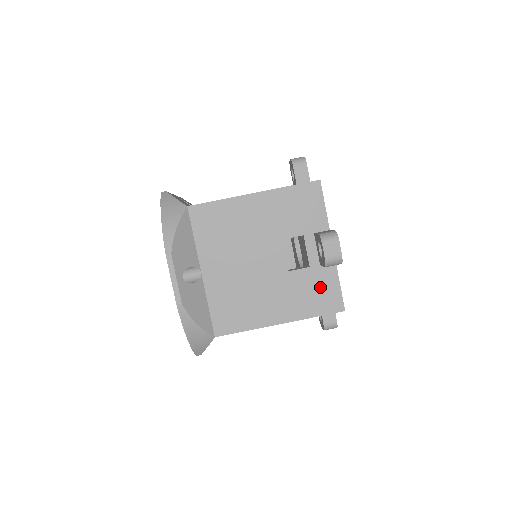
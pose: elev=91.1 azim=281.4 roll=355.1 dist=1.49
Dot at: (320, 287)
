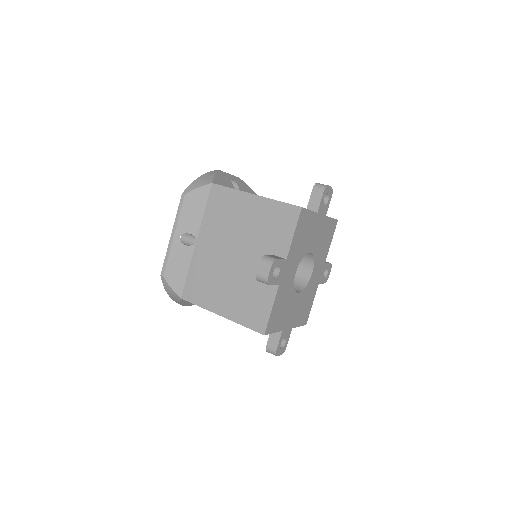
Dot at: occluded
